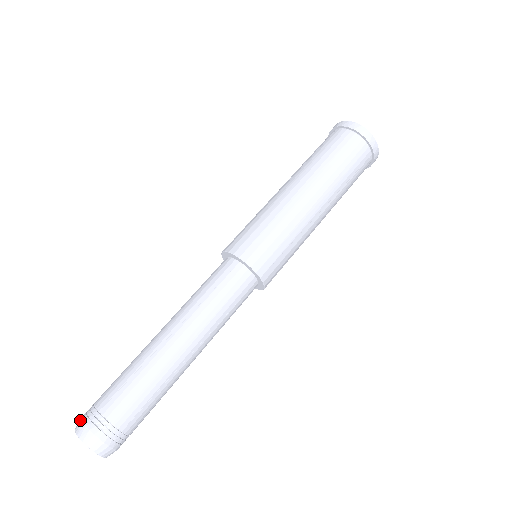
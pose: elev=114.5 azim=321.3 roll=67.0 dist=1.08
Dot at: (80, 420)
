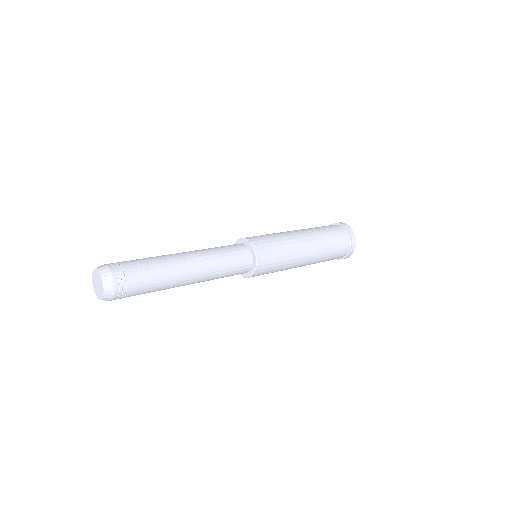
Dot at: occluded
